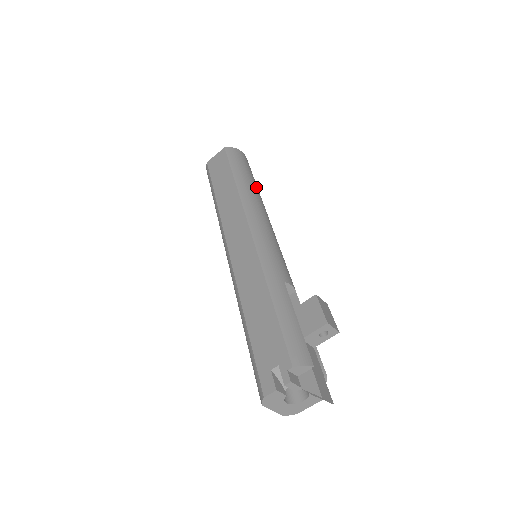
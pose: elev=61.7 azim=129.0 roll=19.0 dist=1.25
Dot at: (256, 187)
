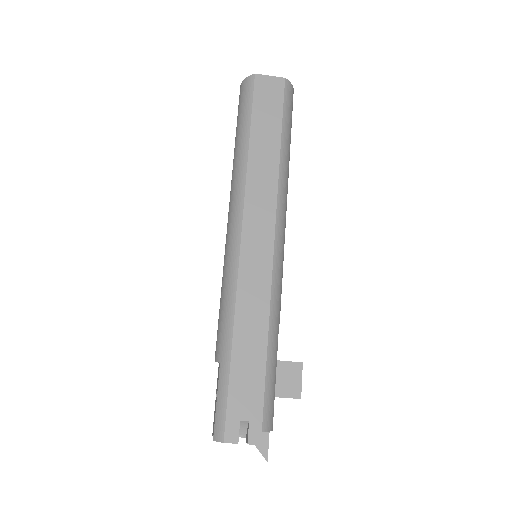
Dot at: occluded
